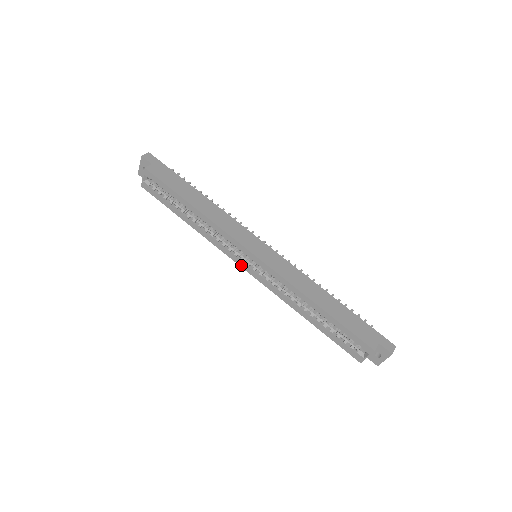
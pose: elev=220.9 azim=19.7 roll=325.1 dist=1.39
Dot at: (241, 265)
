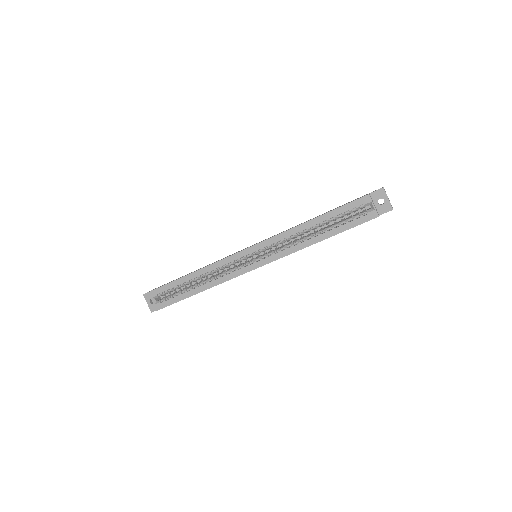
Dot at: (252, 268)
